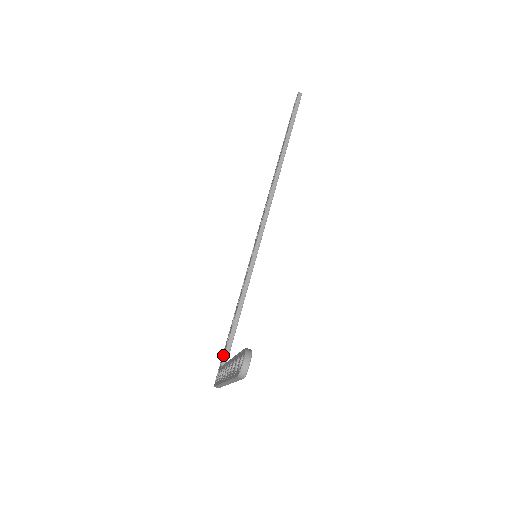
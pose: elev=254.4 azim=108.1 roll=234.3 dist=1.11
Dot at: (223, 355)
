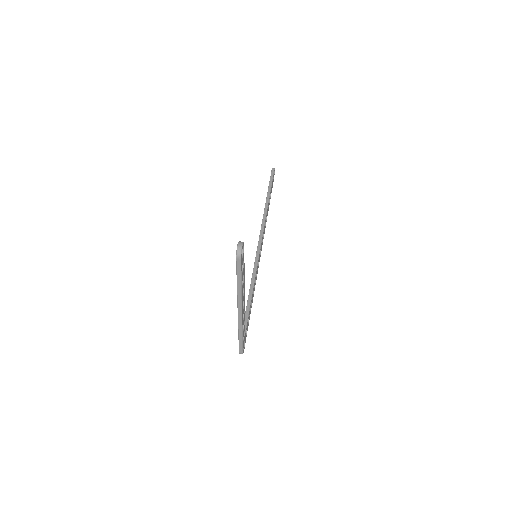
Dot at: occluded
